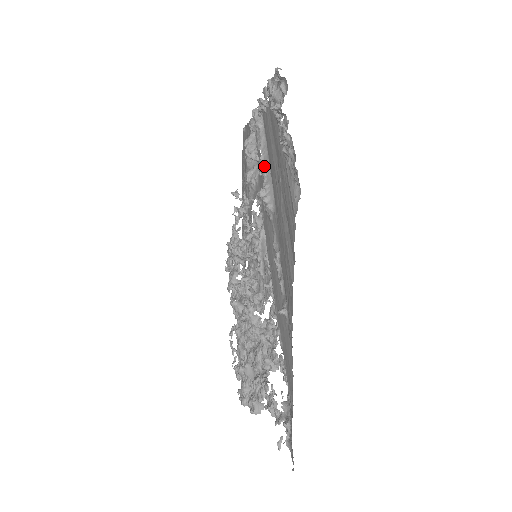
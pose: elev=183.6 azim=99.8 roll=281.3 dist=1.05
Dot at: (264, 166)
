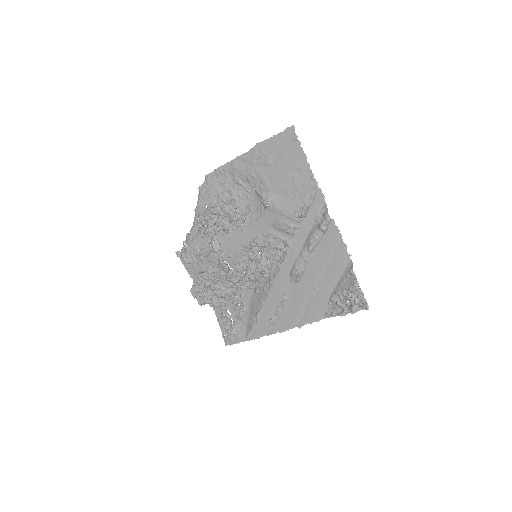
Dot at: (310, 257)
